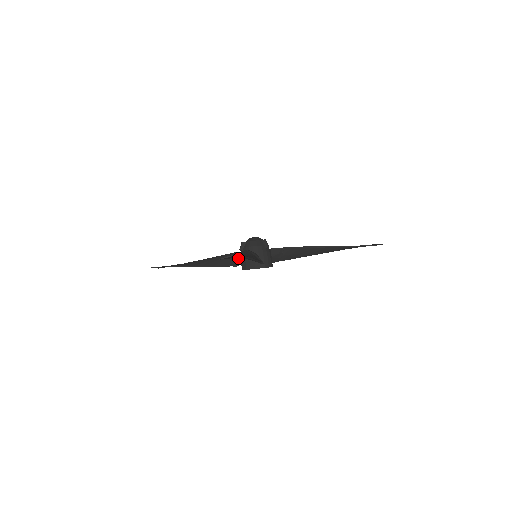
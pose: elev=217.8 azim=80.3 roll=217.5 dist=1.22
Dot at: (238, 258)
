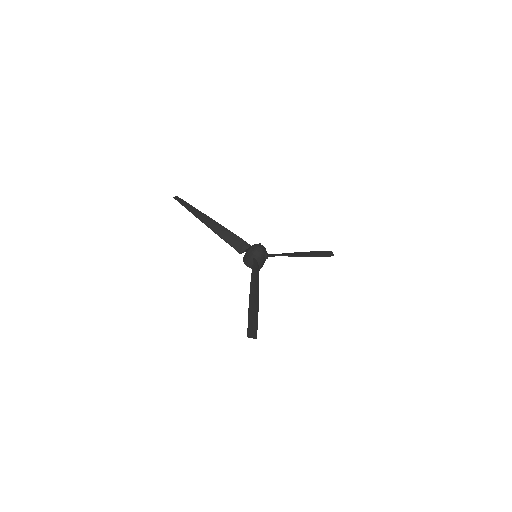
Dot at: (244, 249)
